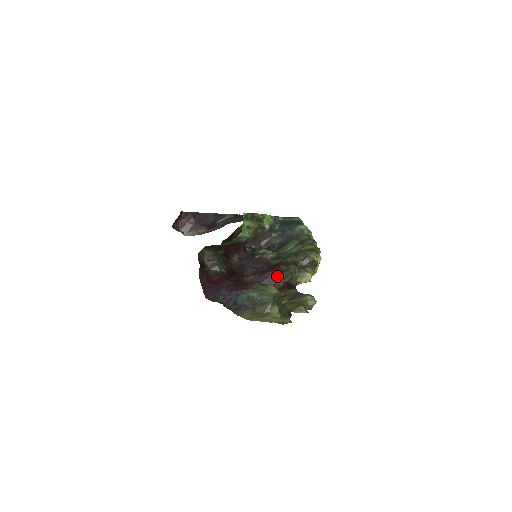
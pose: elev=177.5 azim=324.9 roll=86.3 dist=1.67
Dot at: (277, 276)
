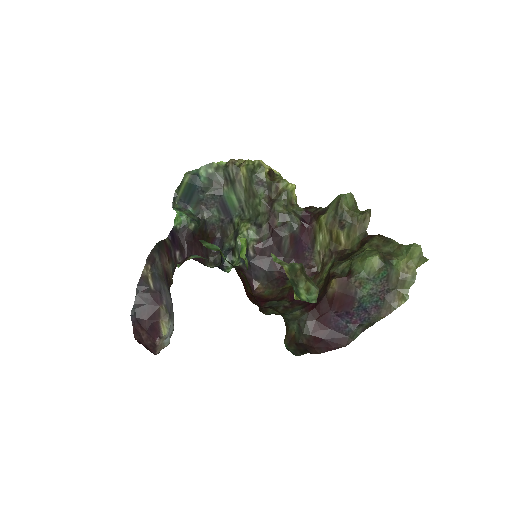
Dot at: (292, 233)
